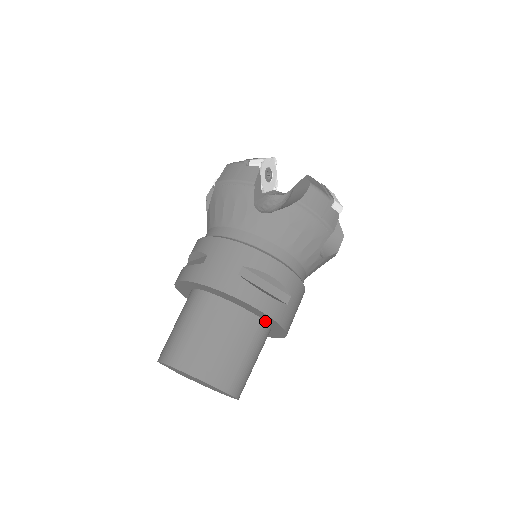
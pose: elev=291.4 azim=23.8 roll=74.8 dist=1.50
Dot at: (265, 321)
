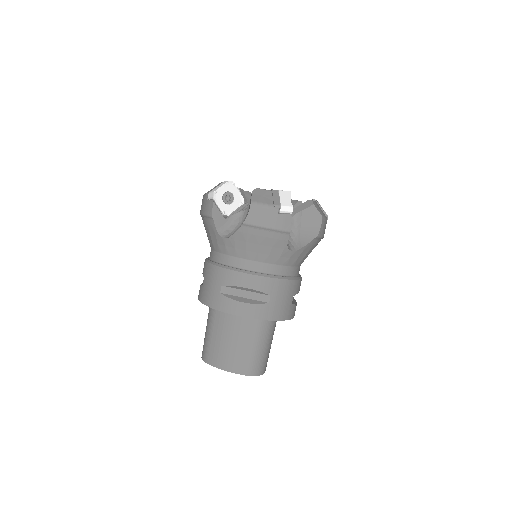
Dot at: occluded
